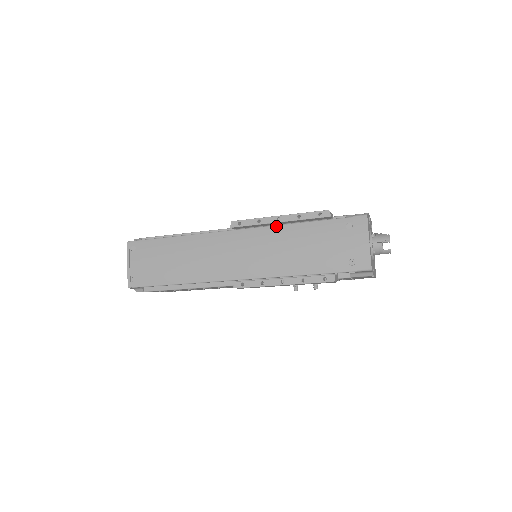
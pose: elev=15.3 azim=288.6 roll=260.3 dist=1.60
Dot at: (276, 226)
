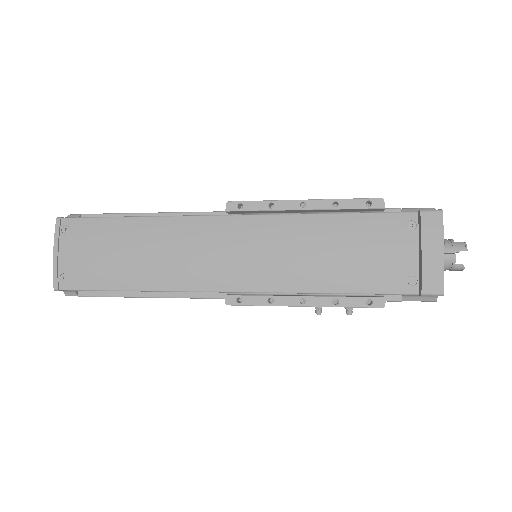
Dot at: (297, 215)
